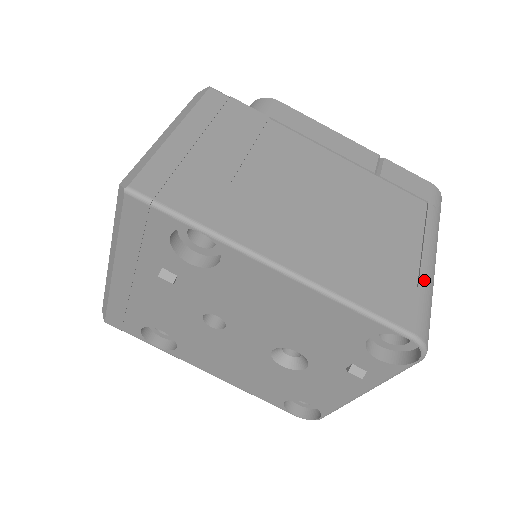
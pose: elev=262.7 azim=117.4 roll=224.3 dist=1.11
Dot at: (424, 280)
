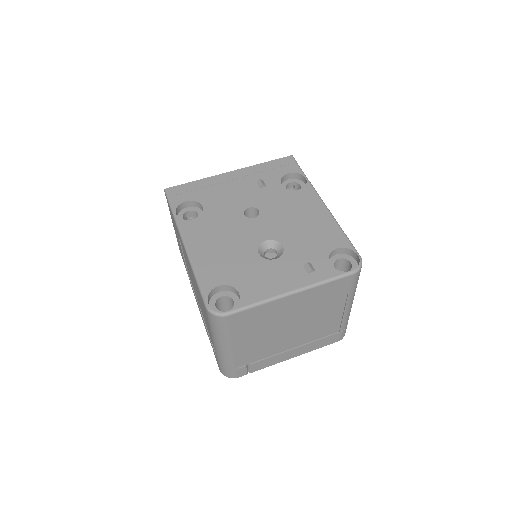
Dot at: occluded
